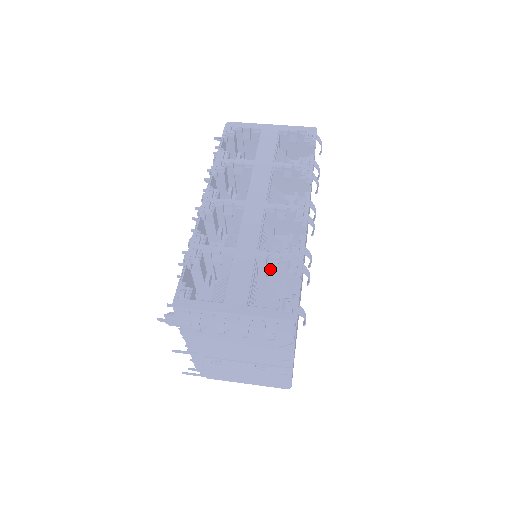
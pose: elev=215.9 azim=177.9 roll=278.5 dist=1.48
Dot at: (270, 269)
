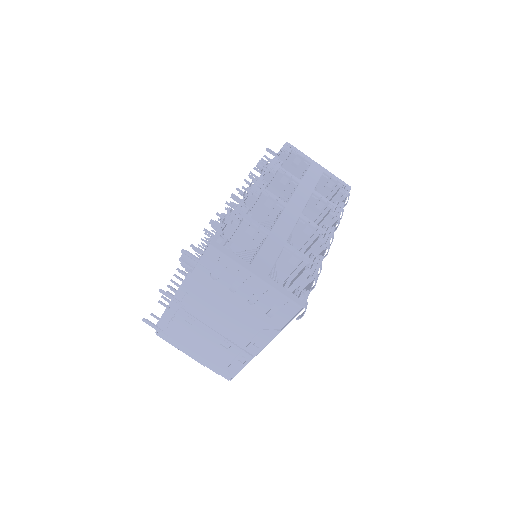
Dot at: (287, 263)
